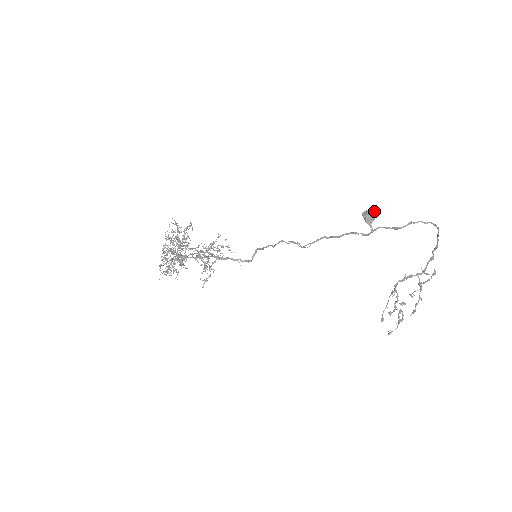
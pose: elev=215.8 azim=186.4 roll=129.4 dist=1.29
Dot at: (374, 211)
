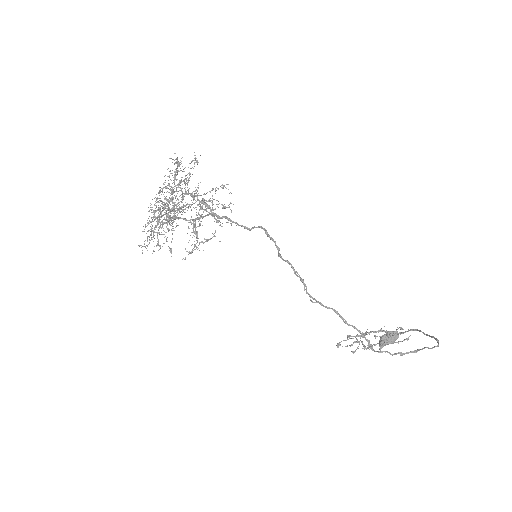
Dot at: (394, 342)
